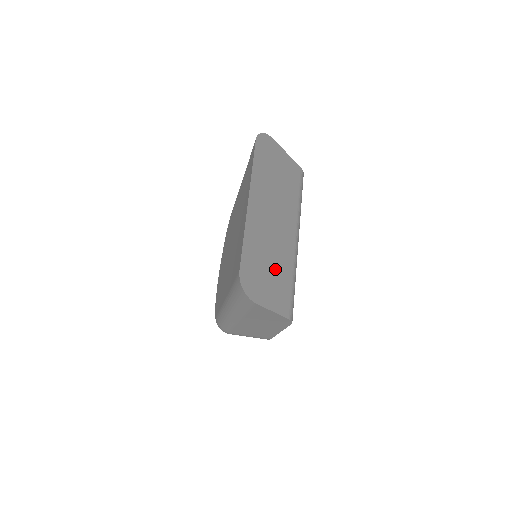
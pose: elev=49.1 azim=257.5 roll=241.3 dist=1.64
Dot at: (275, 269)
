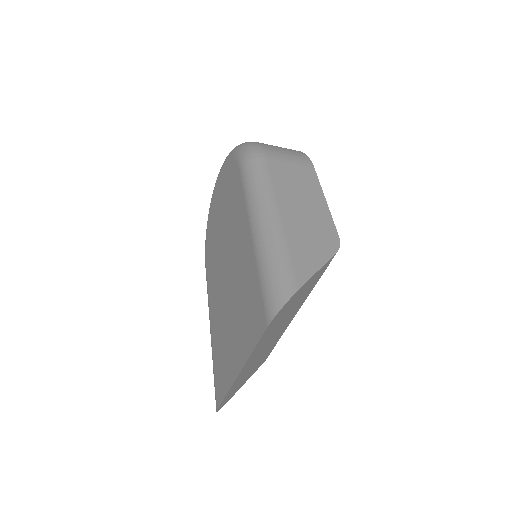
Dot at: (259, 361)
